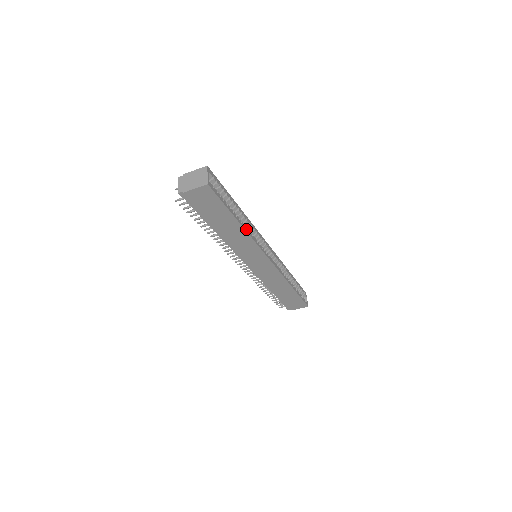
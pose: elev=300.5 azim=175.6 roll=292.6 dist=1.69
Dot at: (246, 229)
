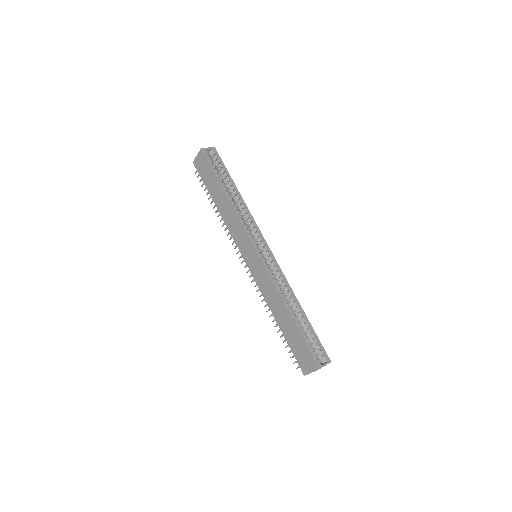
Dot at: (233, 203)
